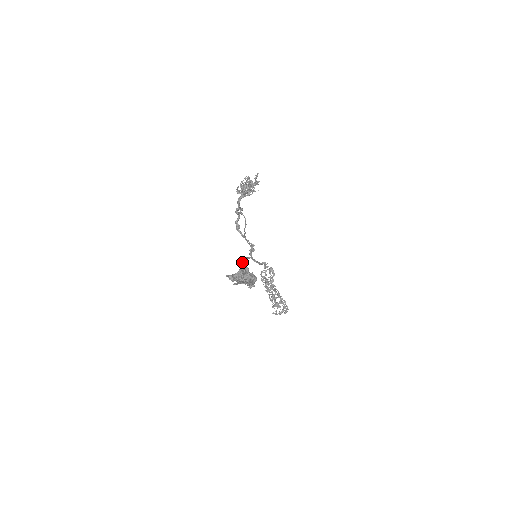
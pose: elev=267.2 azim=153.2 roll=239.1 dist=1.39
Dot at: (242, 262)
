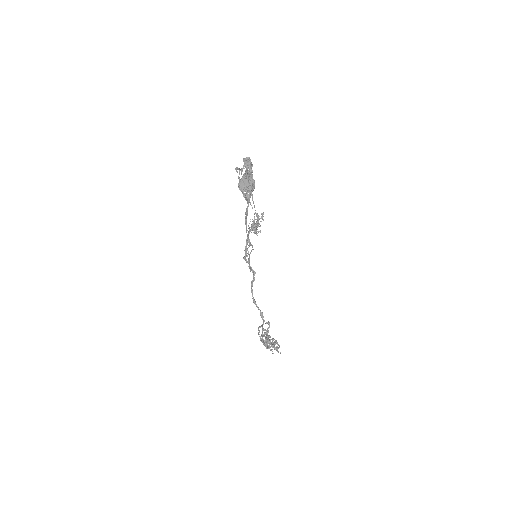
Dot at: (246, 222)
